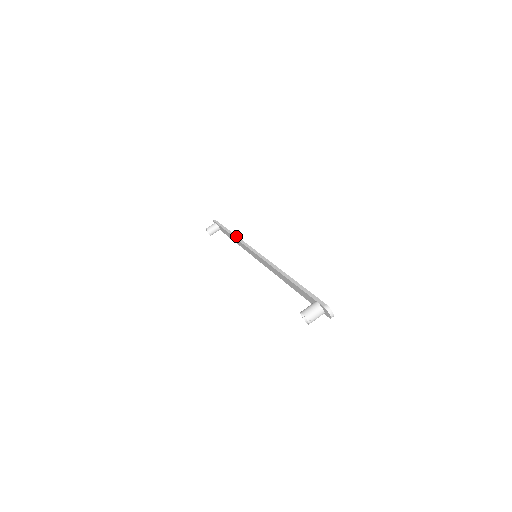
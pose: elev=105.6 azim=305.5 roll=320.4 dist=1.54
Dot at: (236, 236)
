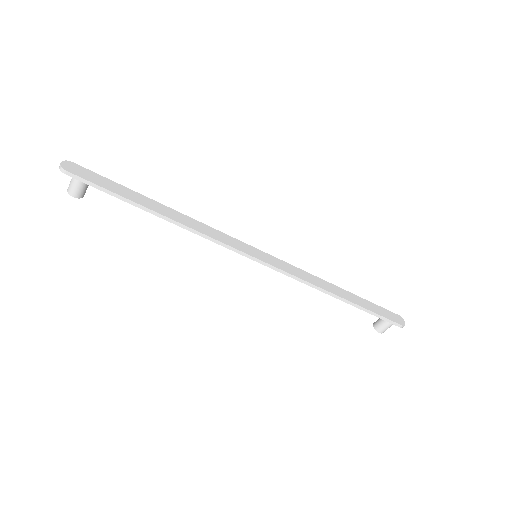
Dot at: (187, 228)
